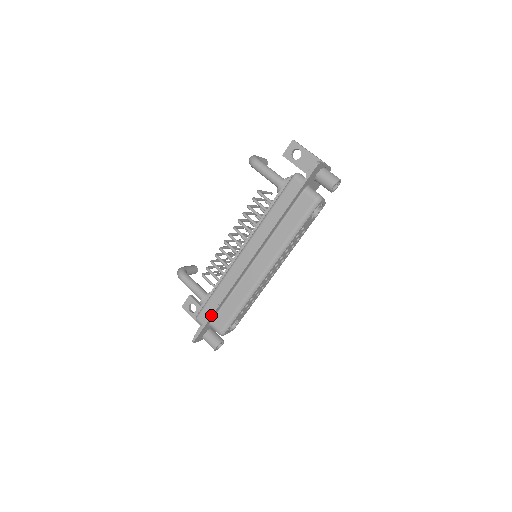
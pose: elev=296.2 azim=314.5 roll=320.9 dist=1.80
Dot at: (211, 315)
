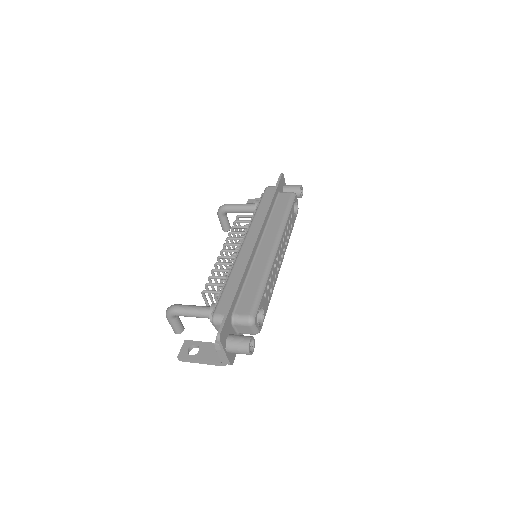
Dot at: (233, 297)
